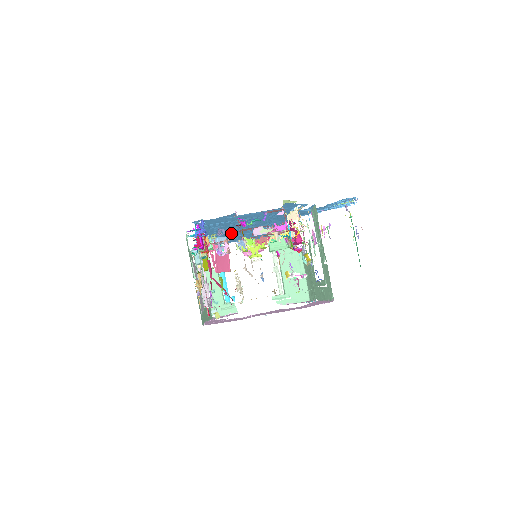
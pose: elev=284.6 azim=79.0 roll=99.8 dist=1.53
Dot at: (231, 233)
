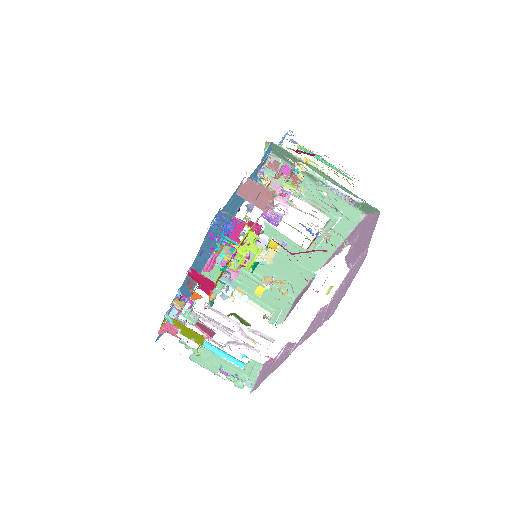
Dot at: occluded
